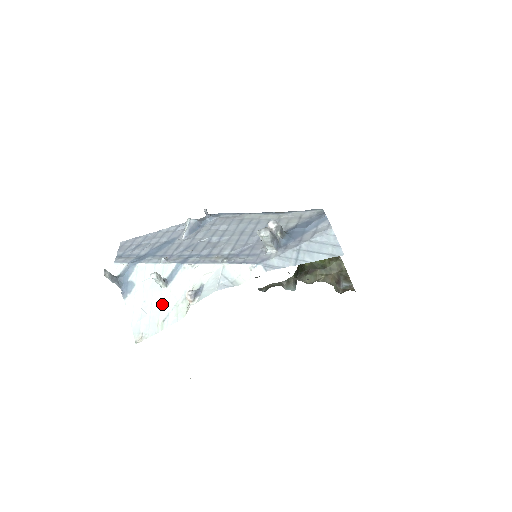
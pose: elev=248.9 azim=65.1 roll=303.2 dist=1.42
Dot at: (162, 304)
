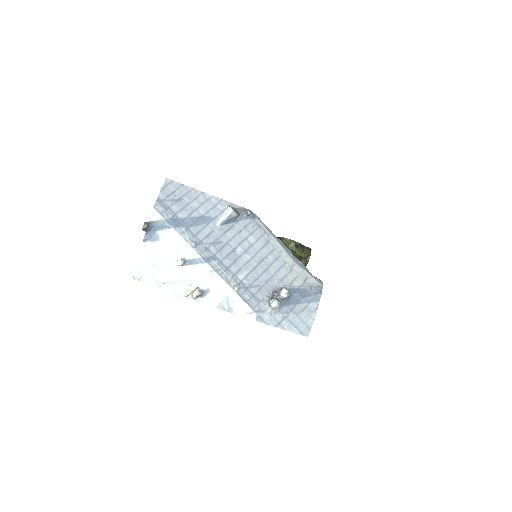
Dot at: (171, 272)
